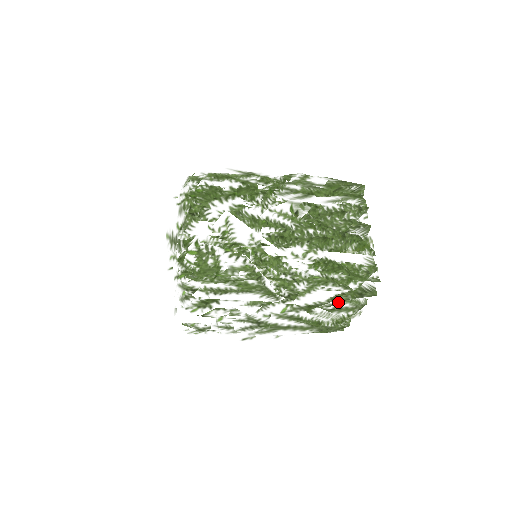
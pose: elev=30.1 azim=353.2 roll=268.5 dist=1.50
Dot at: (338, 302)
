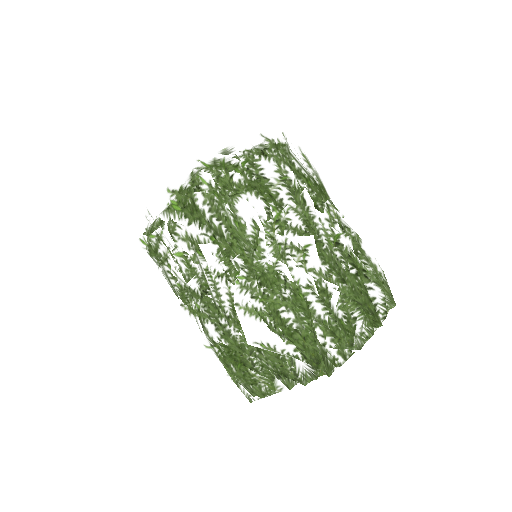
Dot at: occluded
